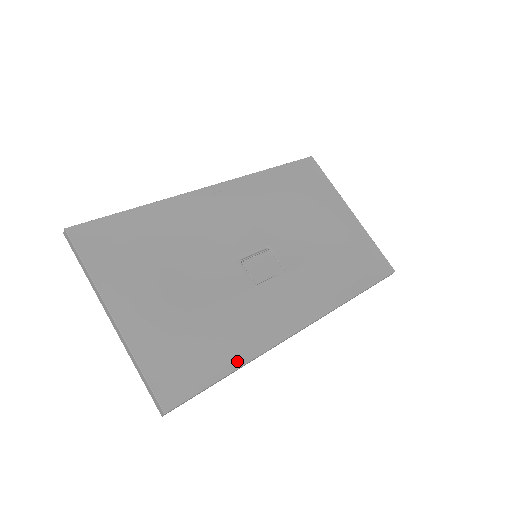
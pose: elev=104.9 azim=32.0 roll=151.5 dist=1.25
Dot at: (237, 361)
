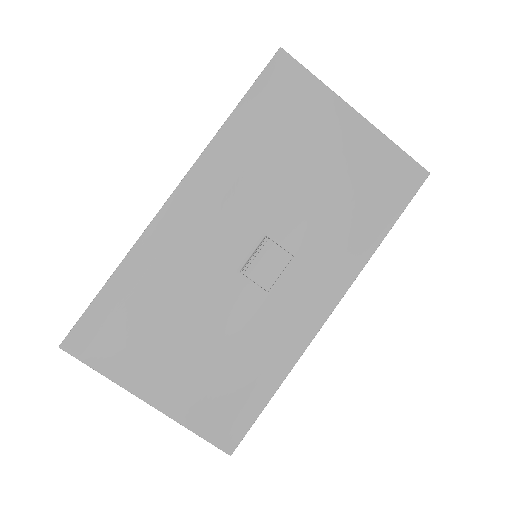
Dot at: (275, 382)
